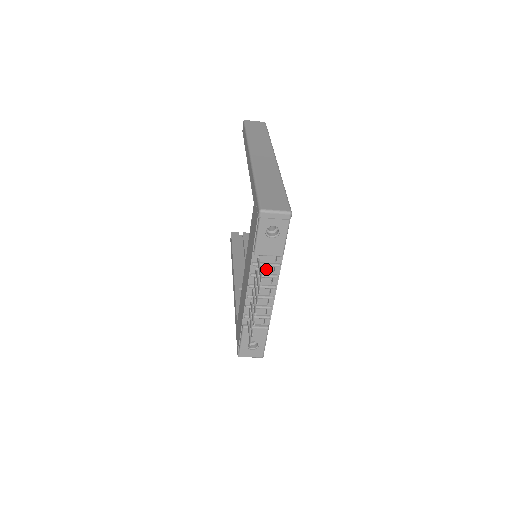
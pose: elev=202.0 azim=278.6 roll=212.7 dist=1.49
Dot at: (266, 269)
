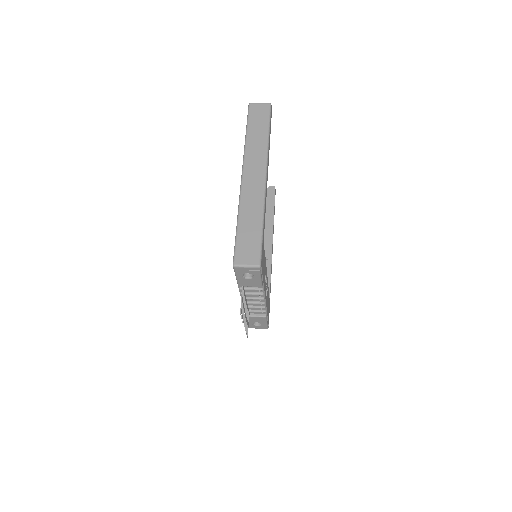
Dot at: (252, 290)
